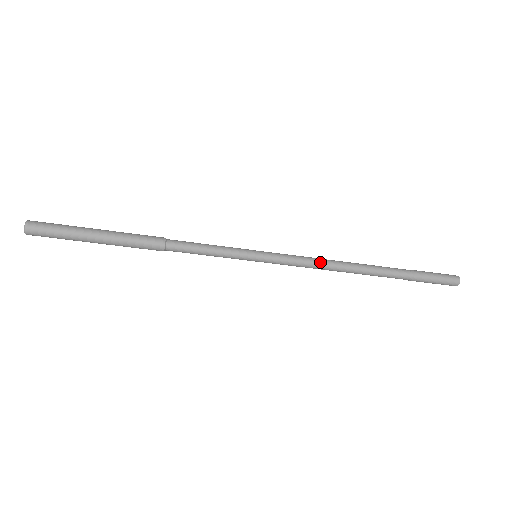
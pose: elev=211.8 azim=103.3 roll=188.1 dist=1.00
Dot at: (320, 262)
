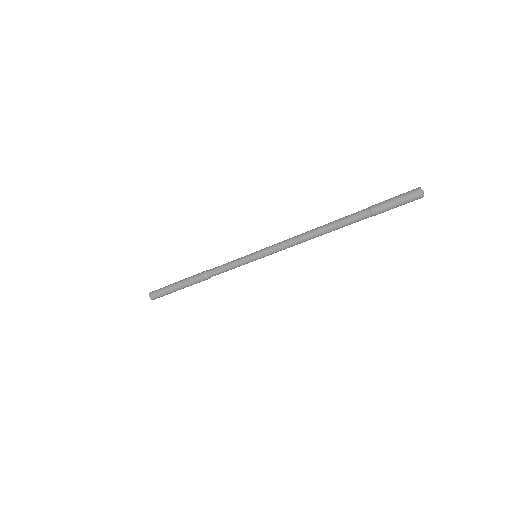
Dot at: (295, 242)
